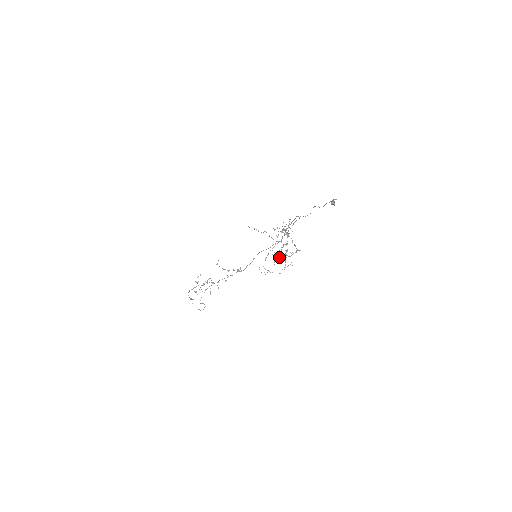
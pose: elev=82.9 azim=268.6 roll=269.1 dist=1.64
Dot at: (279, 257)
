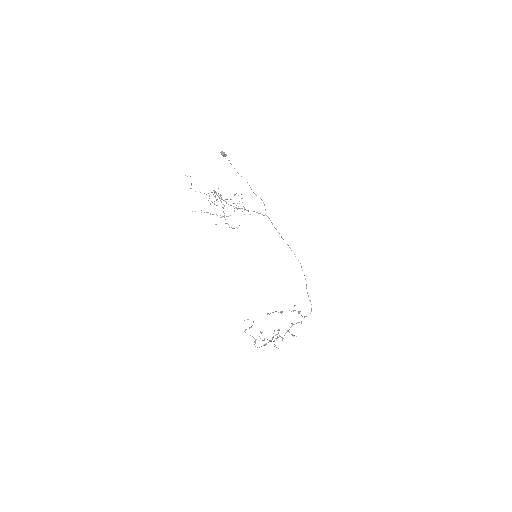
Dot at: (216, 200)
